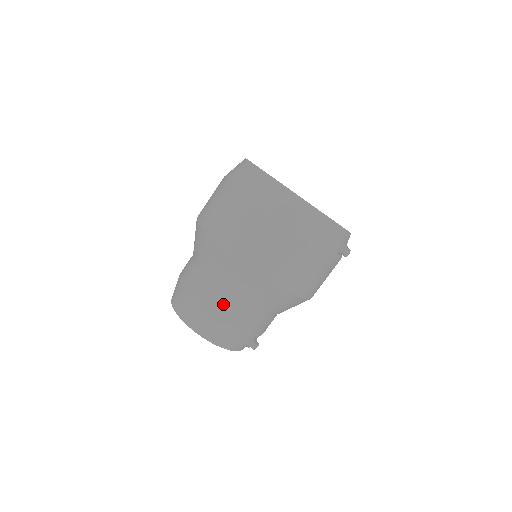
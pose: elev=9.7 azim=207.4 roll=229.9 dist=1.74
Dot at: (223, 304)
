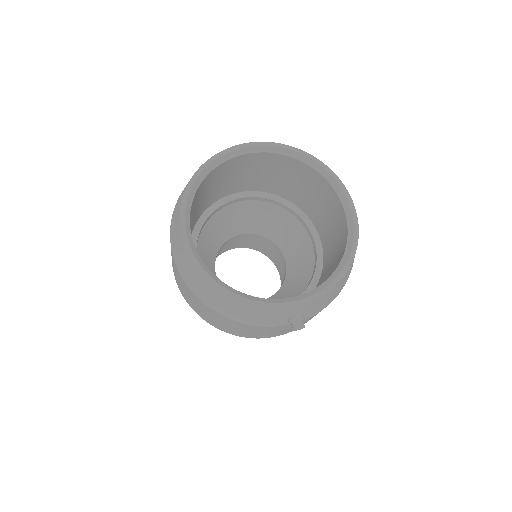
Dot at: occluded
